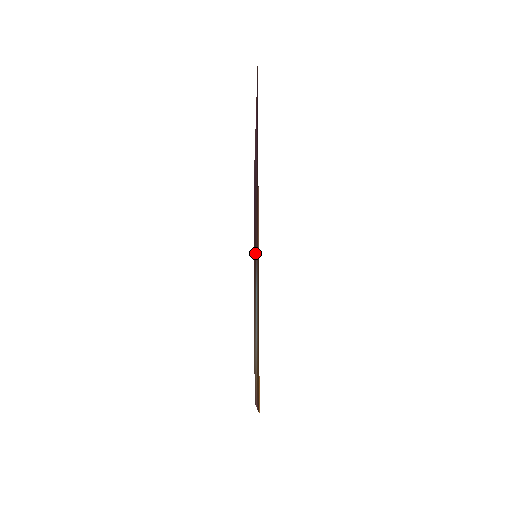
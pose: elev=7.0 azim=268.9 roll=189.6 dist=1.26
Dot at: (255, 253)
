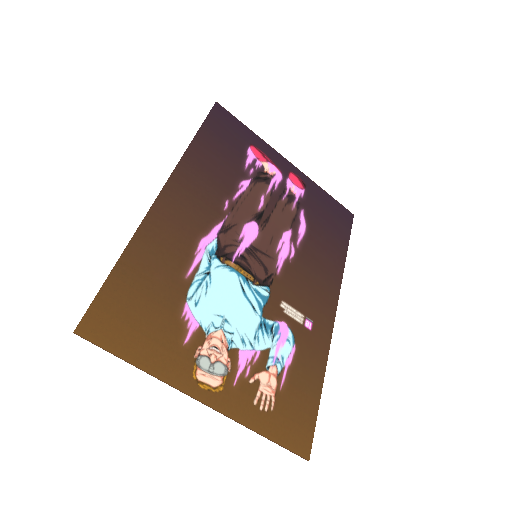
Dot at: (273, 260)
